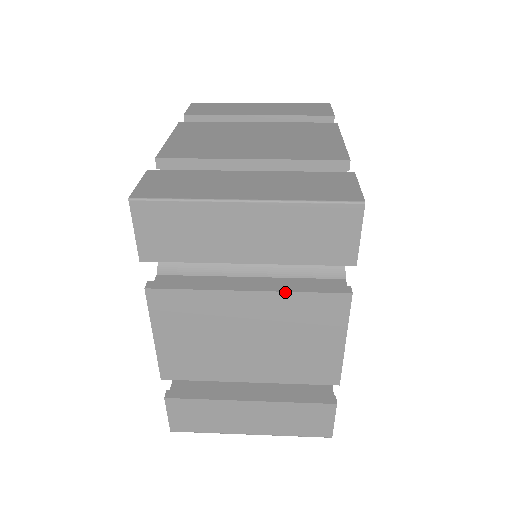
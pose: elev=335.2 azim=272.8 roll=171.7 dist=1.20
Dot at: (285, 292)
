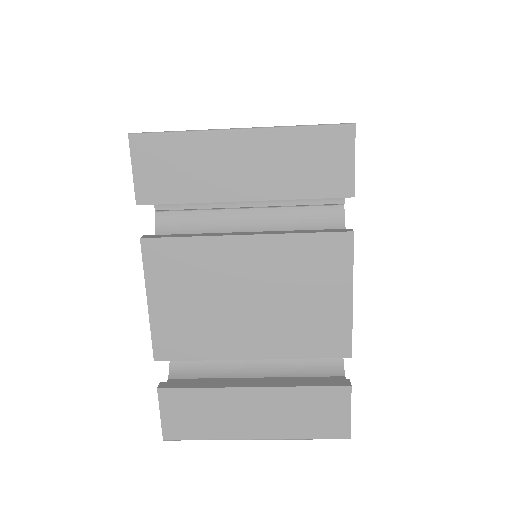
Dot at: (284, 234)
